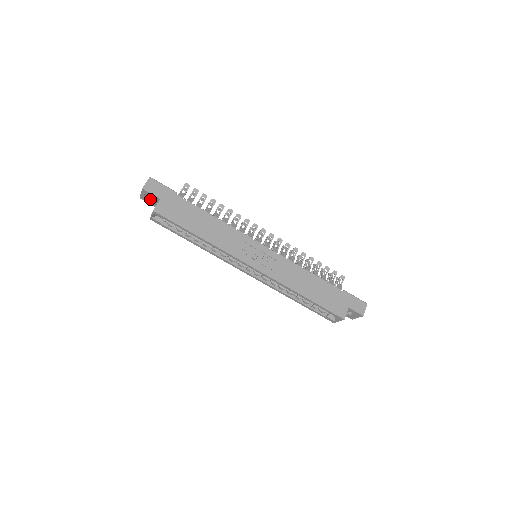
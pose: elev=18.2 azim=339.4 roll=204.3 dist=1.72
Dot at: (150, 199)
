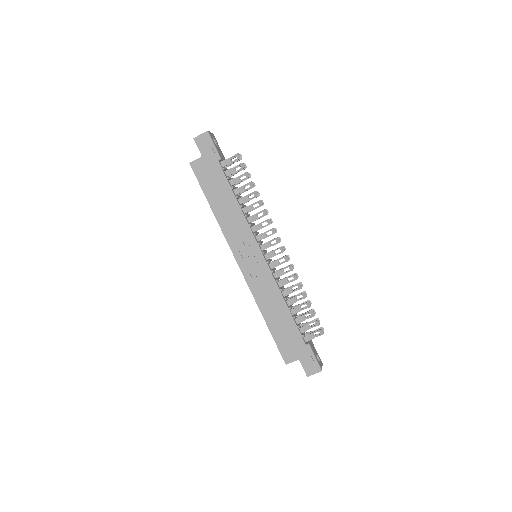
Dot at: occluded
